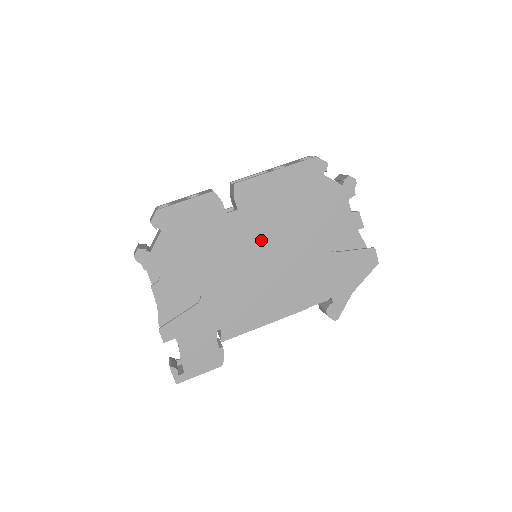
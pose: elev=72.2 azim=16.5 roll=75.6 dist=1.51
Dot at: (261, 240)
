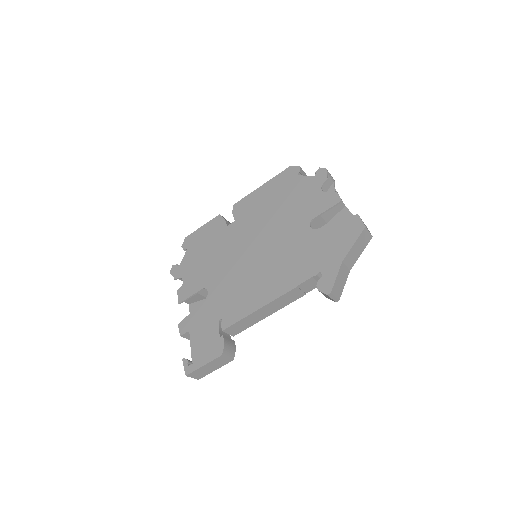
Dot at: (252, 237)
